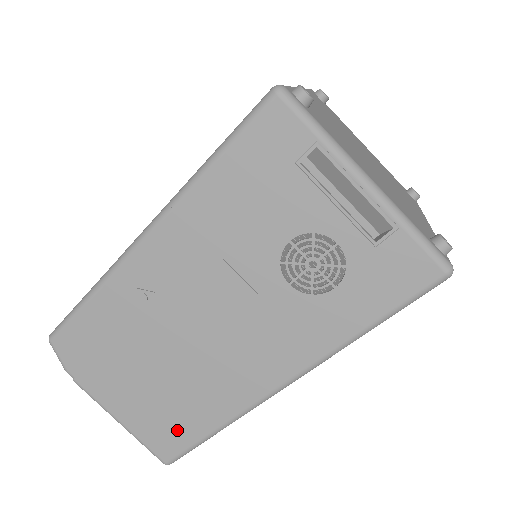
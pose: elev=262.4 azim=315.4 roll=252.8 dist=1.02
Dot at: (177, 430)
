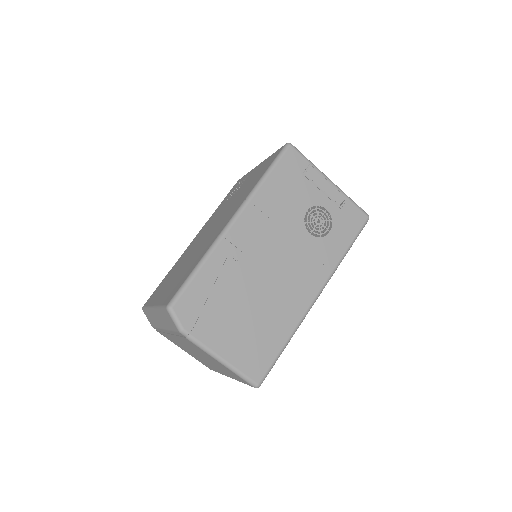
Dot at: (264, 351)
